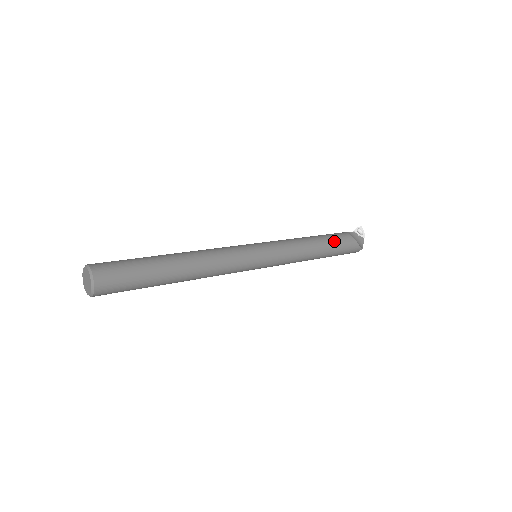
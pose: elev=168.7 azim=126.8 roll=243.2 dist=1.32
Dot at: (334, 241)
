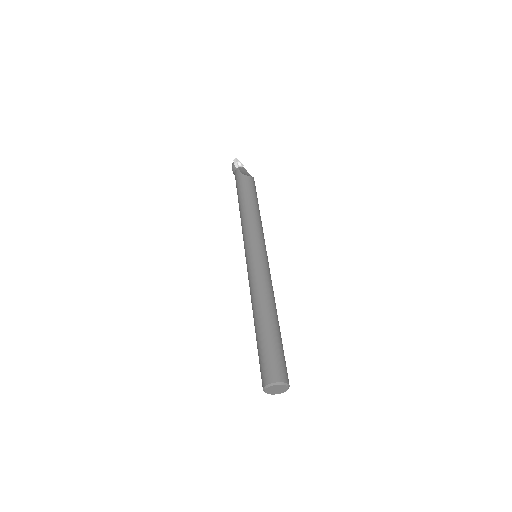
Dot at: (255, 193)
